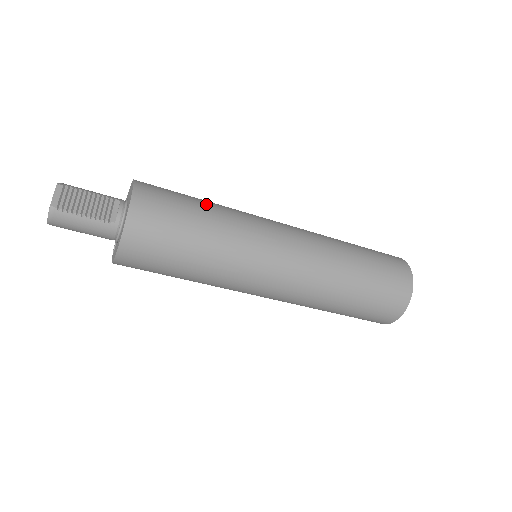
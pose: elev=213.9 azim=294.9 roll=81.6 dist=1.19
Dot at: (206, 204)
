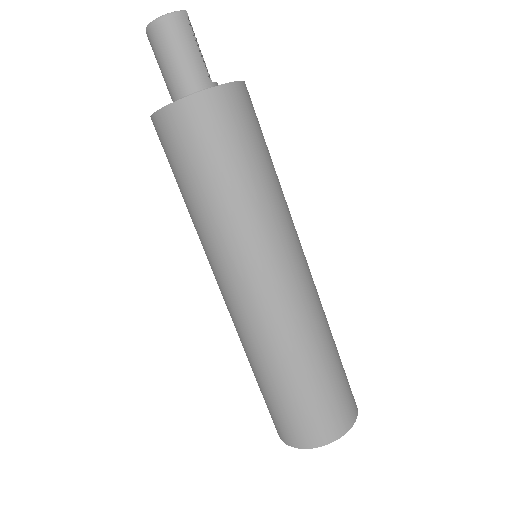
Dot at: occluded
